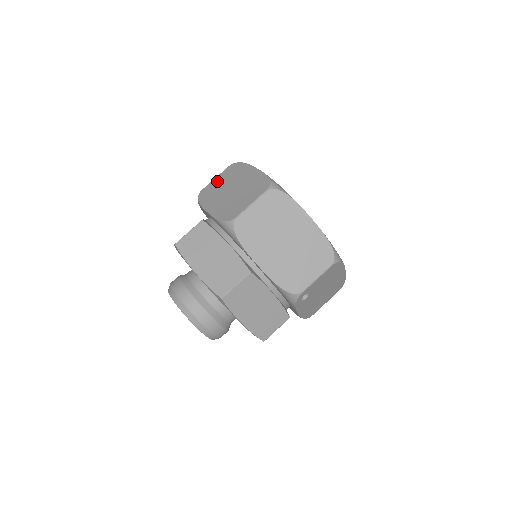
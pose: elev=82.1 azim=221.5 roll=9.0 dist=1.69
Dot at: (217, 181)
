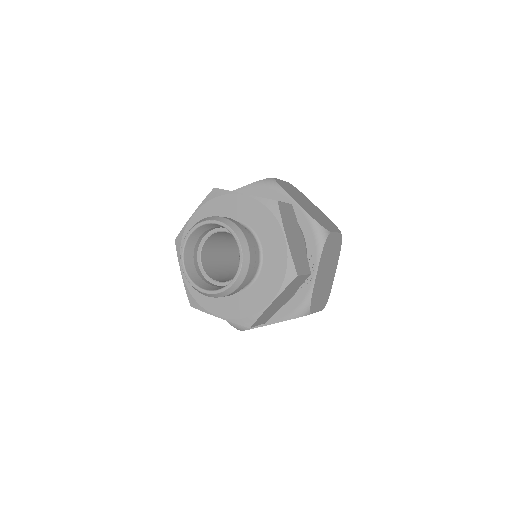
Dot at: (287, 185)
